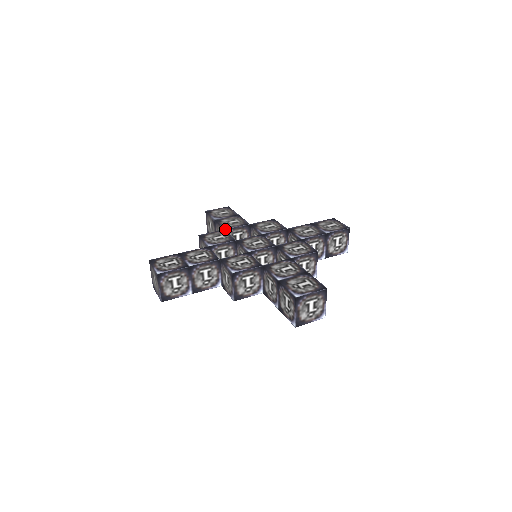
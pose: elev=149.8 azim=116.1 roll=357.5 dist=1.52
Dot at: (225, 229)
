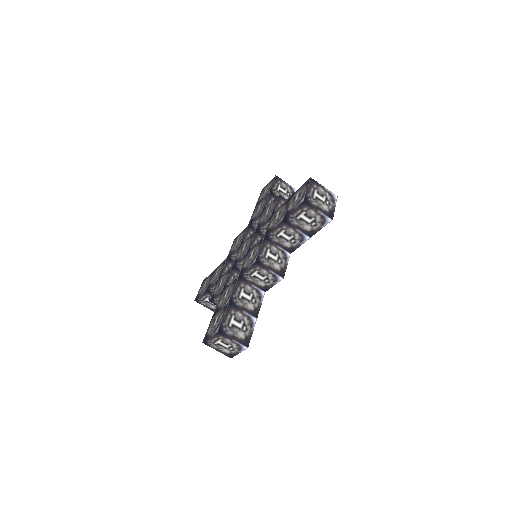
Dot at: (218, 278)
